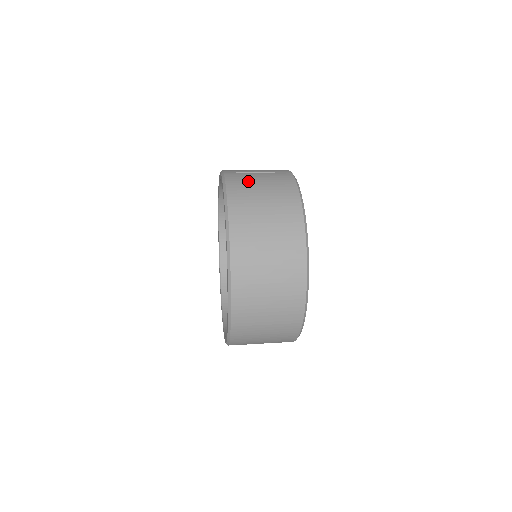
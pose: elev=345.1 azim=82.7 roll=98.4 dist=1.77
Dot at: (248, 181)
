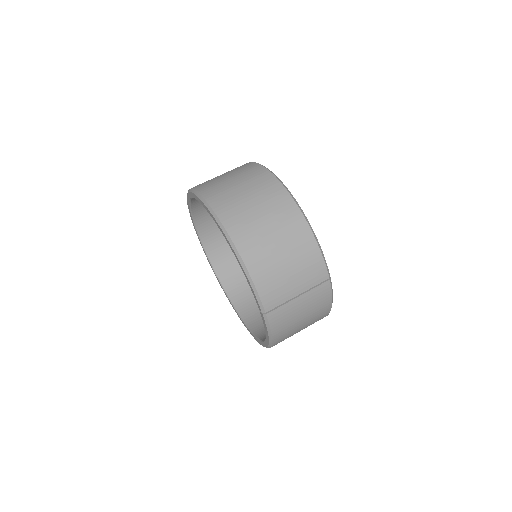
Dot at: (291, 320)
